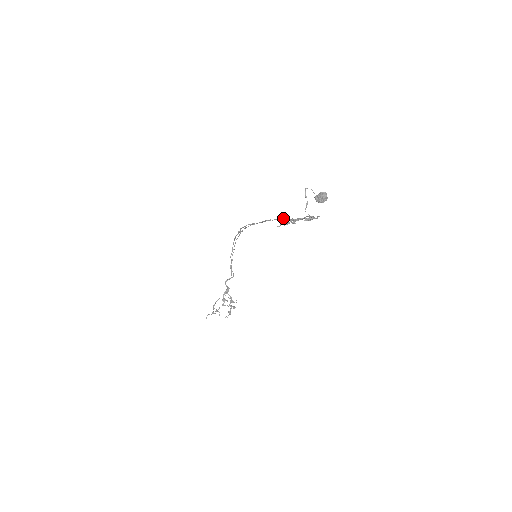
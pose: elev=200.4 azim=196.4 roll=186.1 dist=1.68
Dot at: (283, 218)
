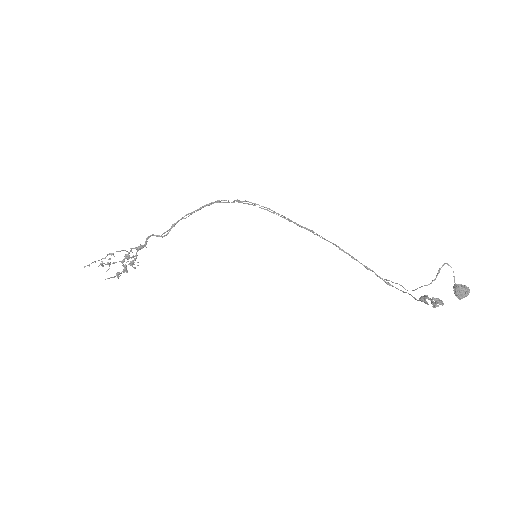
Dot at: occluded
